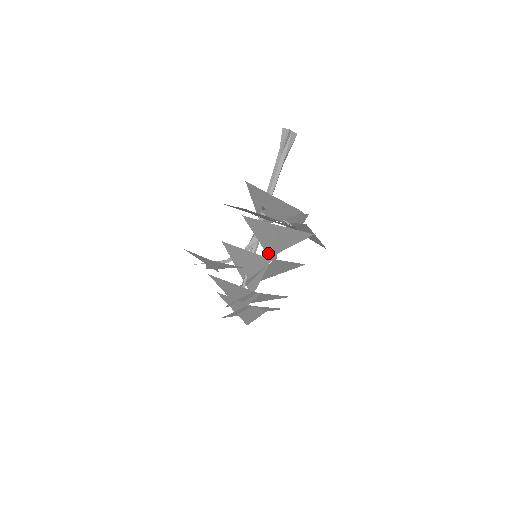
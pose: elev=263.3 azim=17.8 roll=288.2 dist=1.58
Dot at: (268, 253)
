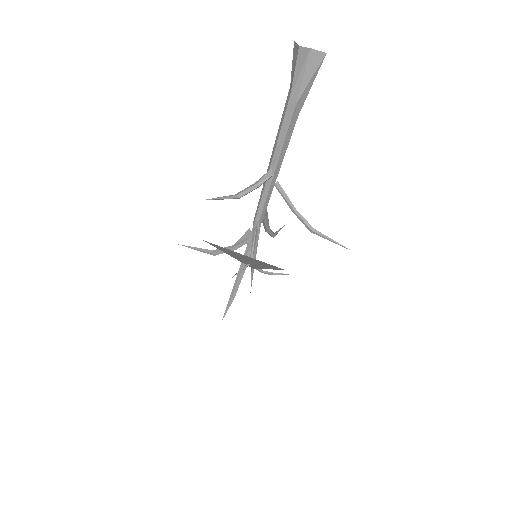
Dot at: (249, 264)
